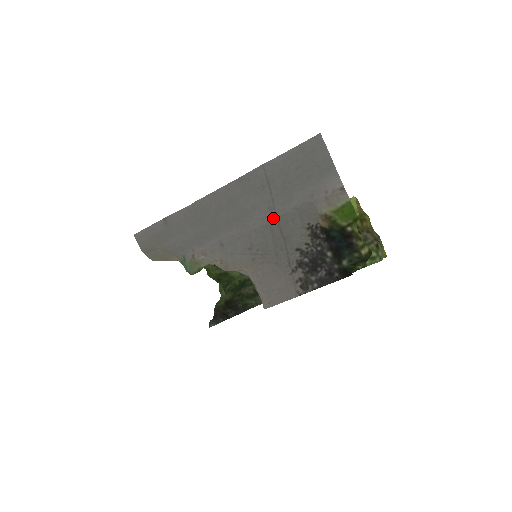
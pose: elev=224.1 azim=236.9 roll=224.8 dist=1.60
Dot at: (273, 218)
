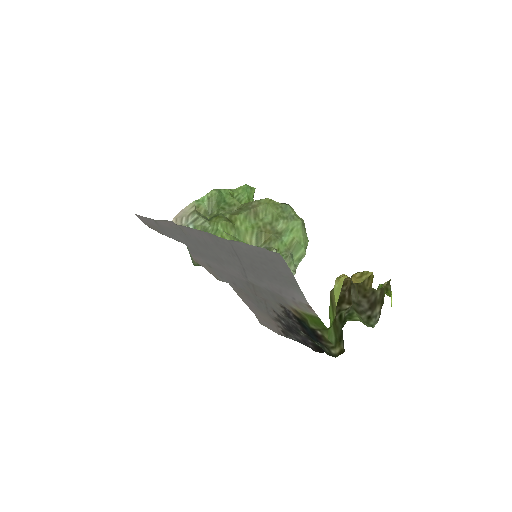
Dot at: (248, 281)
